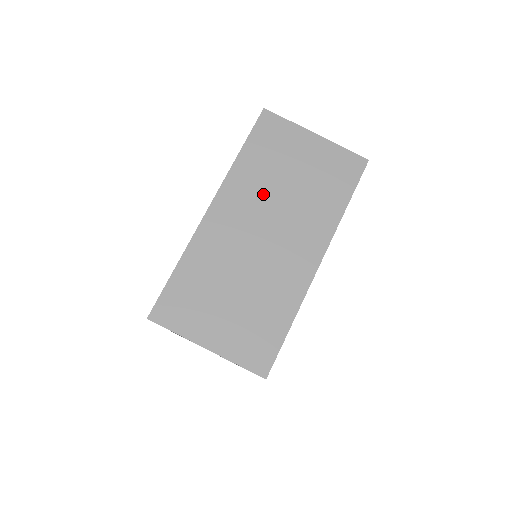
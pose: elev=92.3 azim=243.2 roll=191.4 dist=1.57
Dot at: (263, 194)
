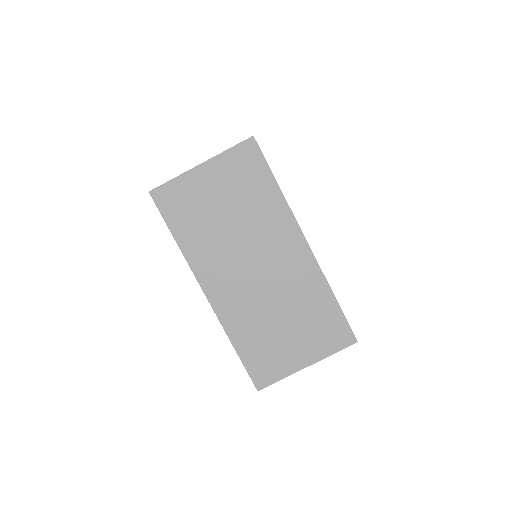
Dot at: (223, 247)
